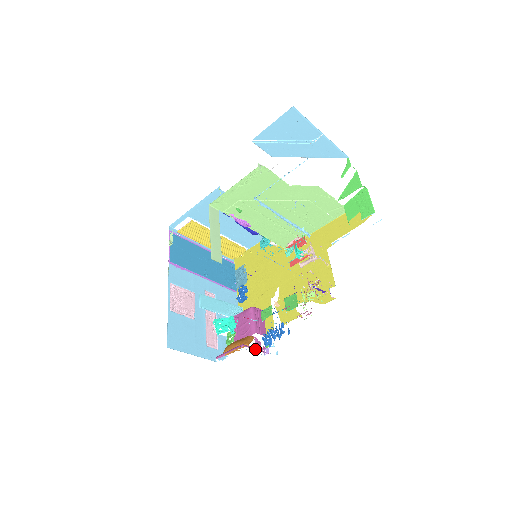
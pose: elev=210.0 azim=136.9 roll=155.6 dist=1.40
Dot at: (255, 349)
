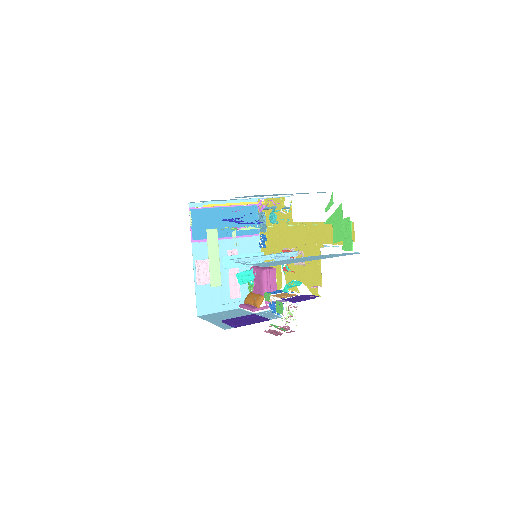
Dot at: (265, 308)
